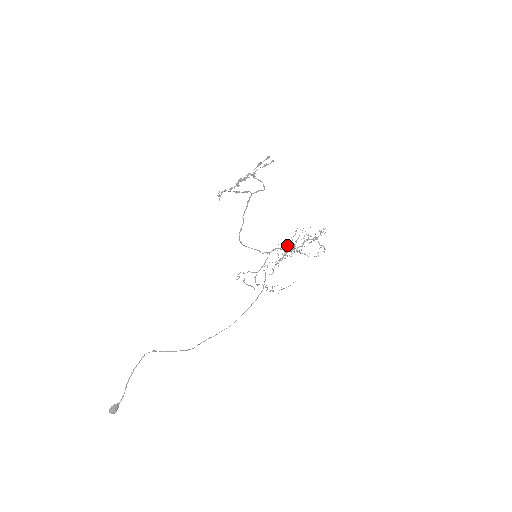
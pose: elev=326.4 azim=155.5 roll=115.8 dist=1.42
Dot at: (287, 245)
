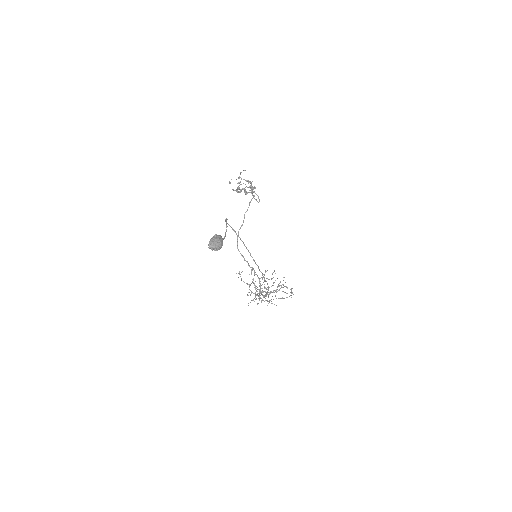
Dot at: occluded
